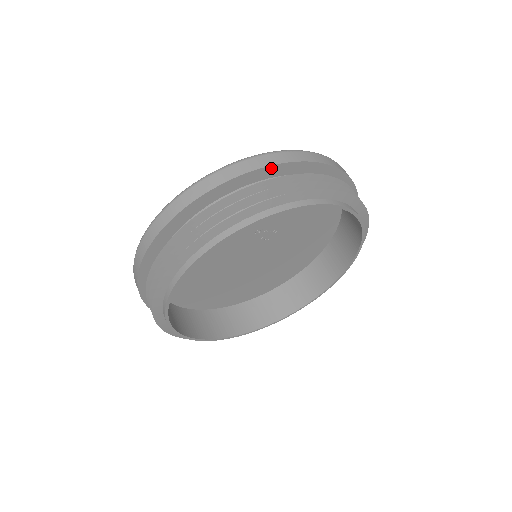
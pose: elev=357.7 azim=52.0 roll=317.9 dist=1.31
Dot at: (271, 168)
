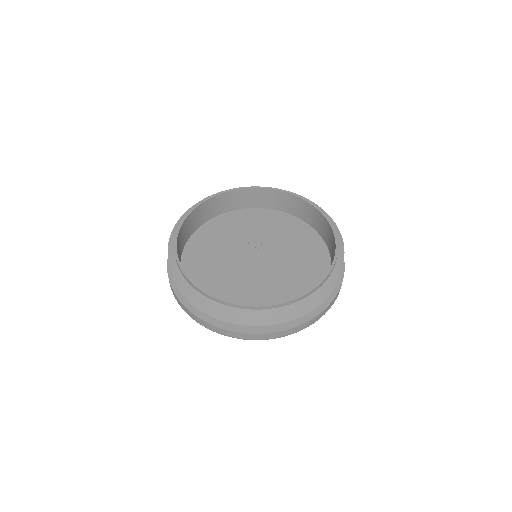
Dot at: occluded
